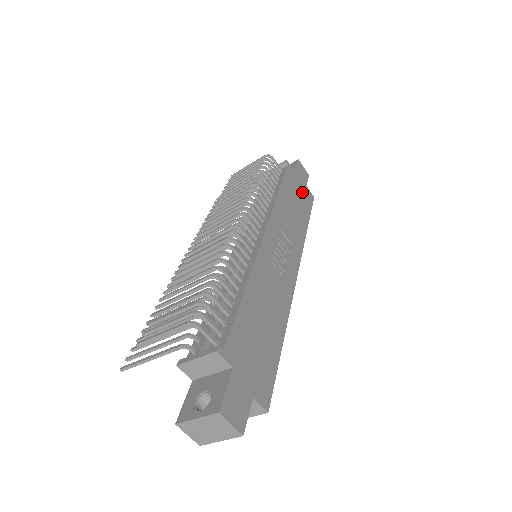
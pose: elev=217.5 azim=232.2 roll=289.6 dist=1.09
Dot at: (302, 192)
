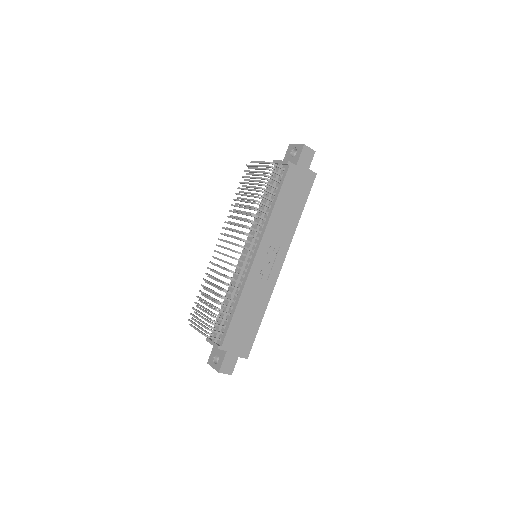
Dot at: (302, 182)
